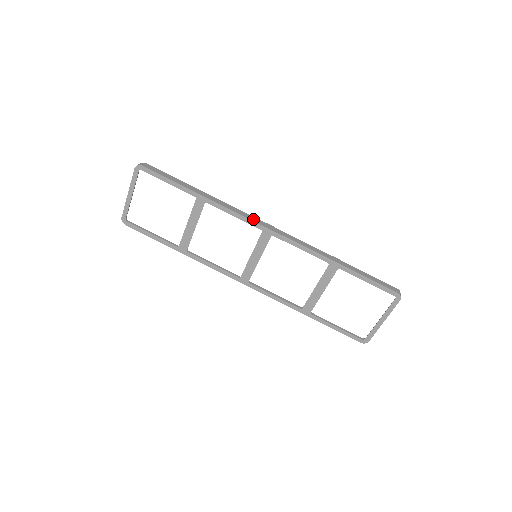
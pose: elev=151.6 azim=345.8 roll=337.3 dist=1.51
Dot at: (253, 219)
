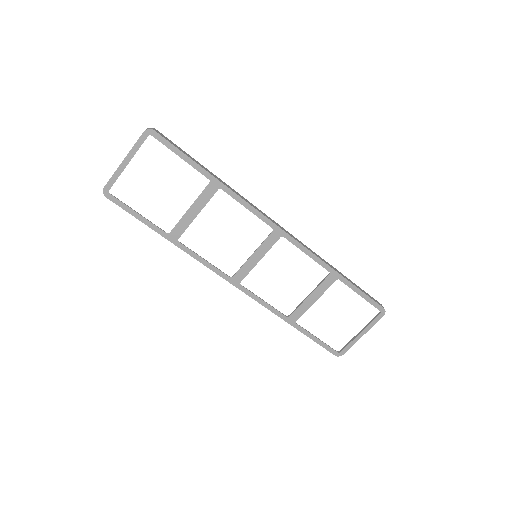
Dot at: (266, 216)
